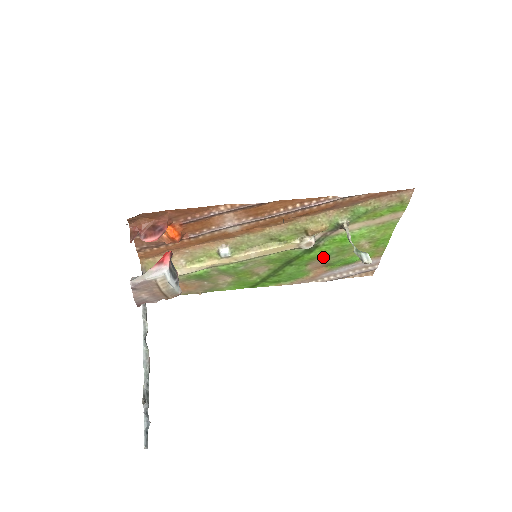
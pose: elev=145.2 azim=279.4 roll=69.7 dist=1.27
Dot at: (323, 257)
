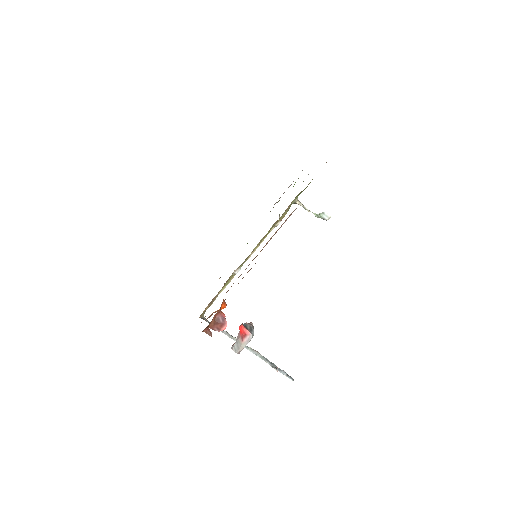
Dot at: occluded
